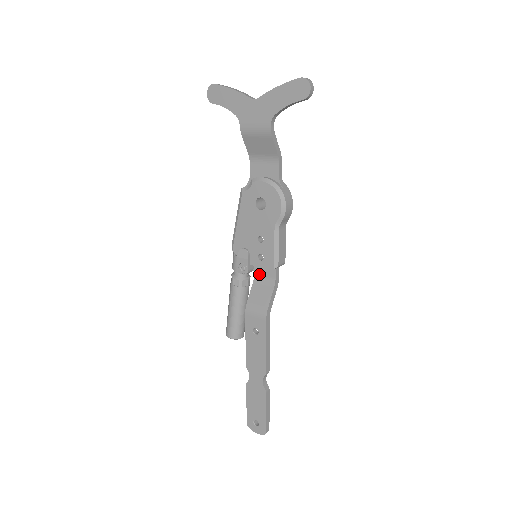
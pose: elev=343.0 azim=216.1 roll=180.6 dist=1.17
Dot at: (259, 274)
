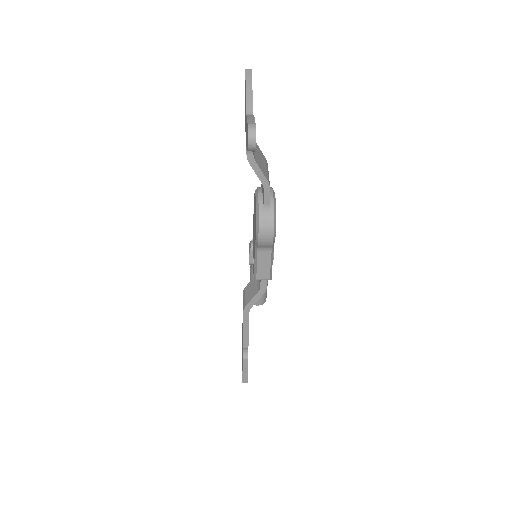
Dot at: occluded
